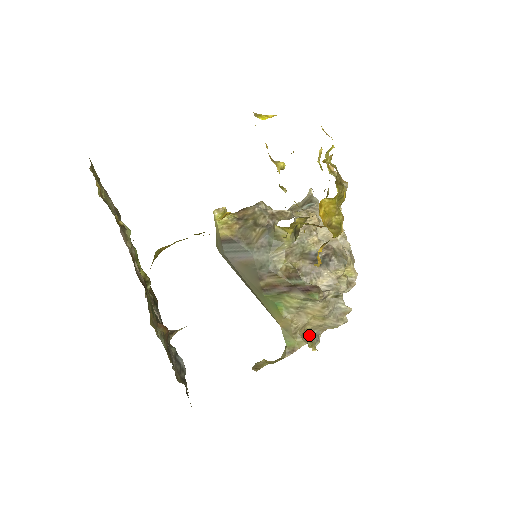
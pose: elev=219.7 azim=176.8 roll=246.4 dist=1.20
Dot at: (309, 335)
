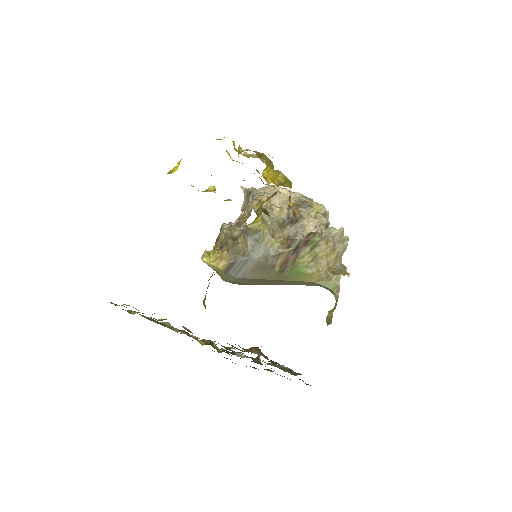
Dot at: (336, 270)
